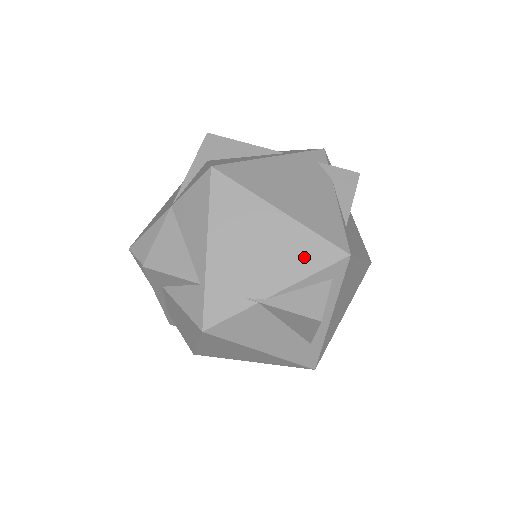
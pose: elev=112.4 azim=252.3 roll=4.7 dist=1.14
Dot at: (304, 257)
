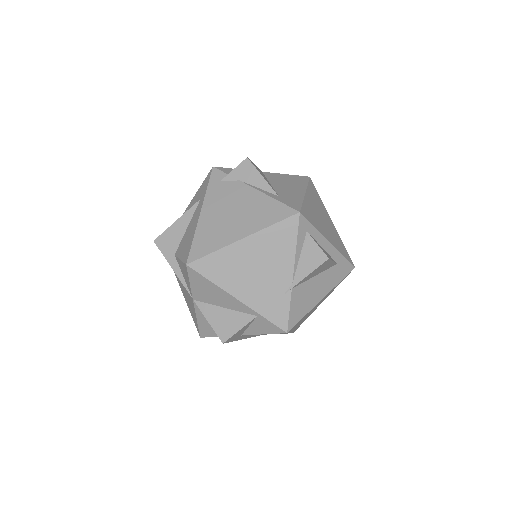
Dot at: (282, 243)
